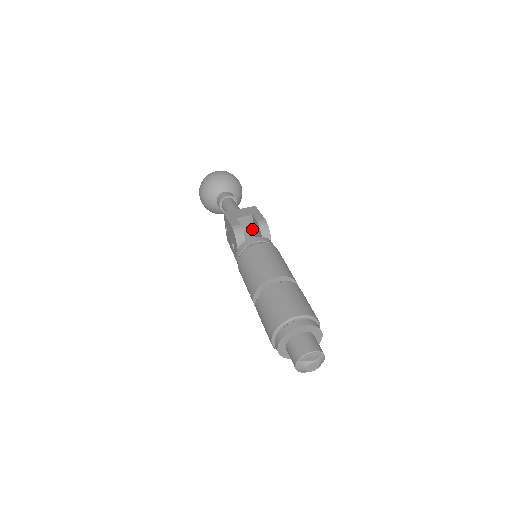
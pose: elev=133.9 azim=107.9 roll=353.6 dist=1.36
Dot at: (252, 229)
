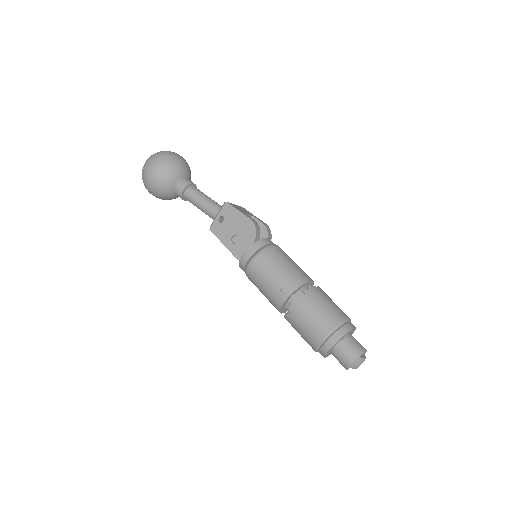
Dot at: occluded
